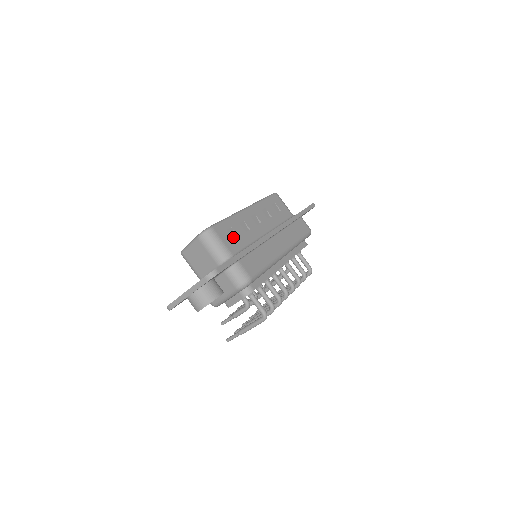
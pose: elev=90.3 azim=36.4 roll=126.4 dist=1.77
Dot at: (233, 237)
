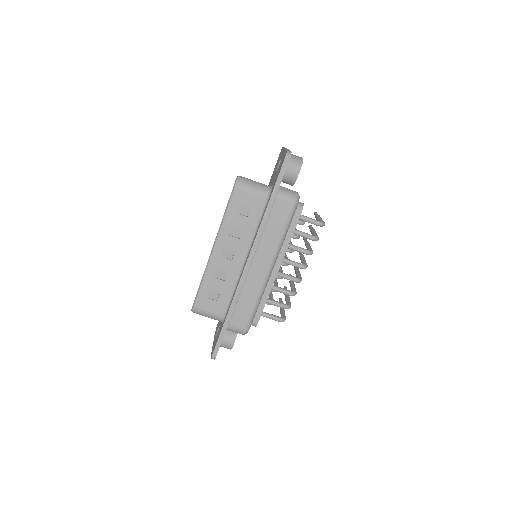
Dot at: (216, 296)
